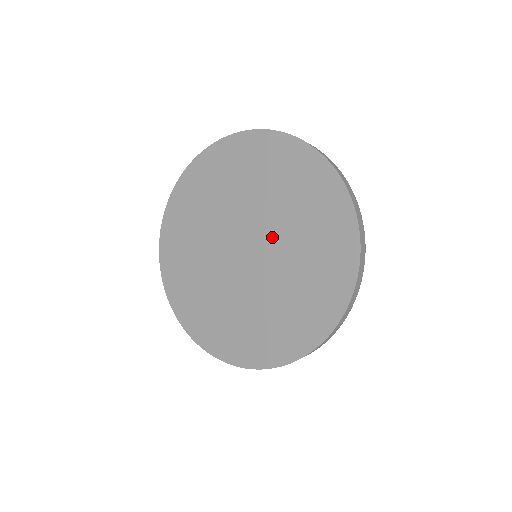
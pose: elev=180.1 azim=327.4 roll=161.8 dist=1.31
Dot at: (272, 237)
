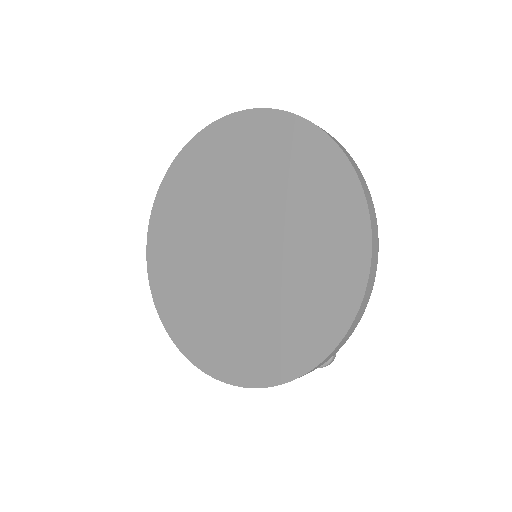
Dot at: (259, 216)
